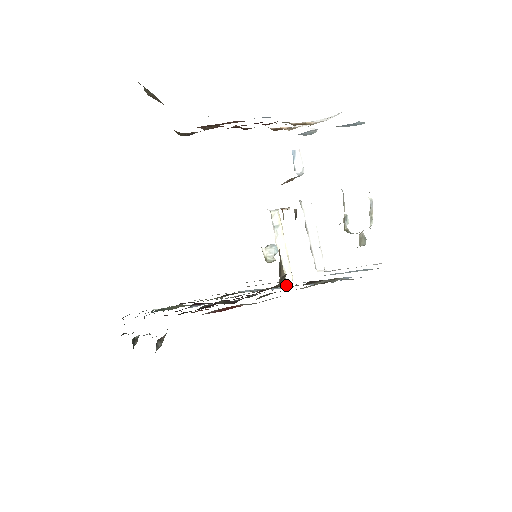
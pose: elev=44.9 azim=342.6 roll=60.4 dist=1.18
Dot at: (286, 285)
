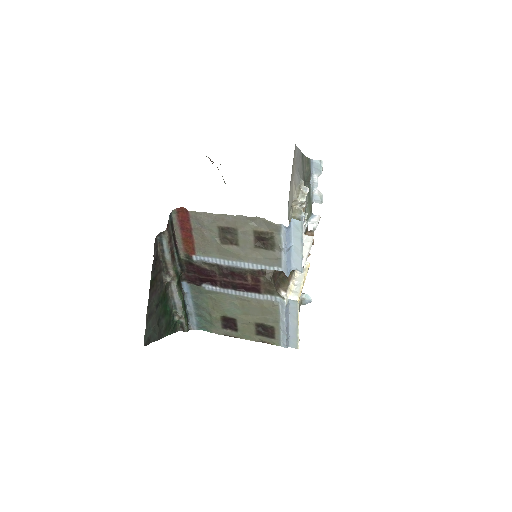
Dot at: (286, 296)
